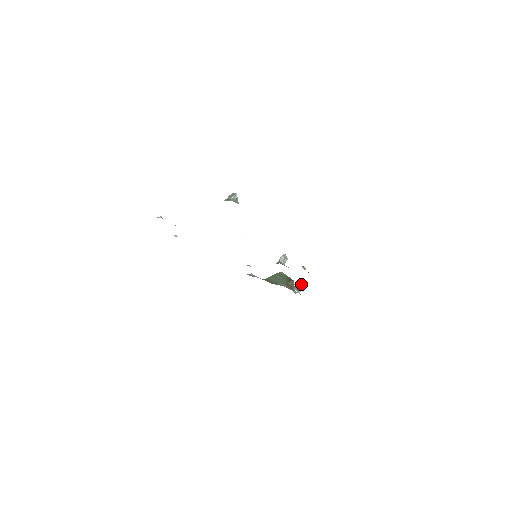
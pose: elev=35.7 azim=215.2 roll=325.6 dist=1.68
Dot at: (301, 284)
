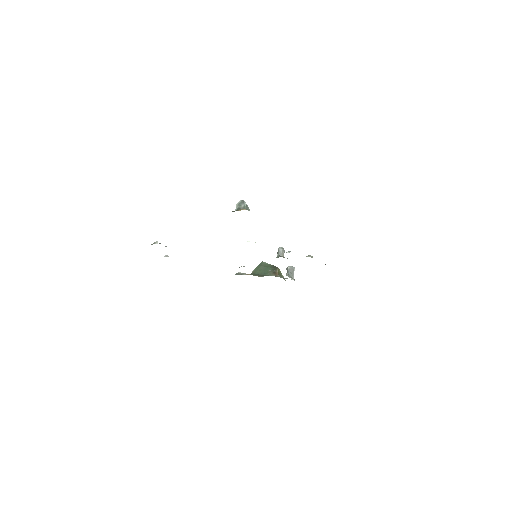
Dot at: (293, 270)
